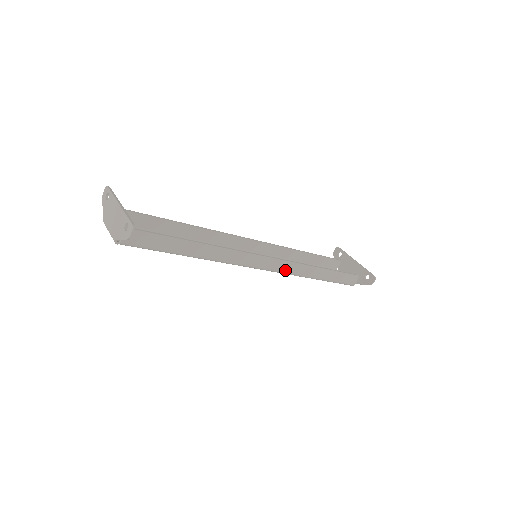
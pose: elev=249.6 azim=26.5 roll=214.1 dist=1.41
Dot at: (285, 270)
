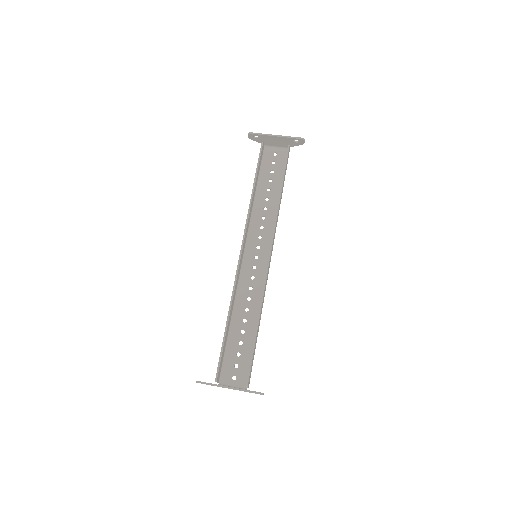
Dot at: (274, 236)
